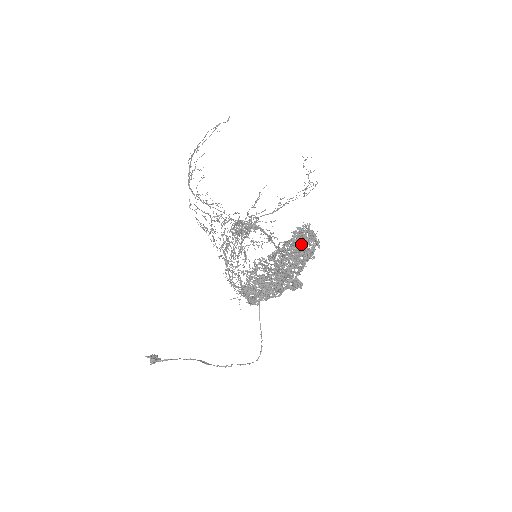
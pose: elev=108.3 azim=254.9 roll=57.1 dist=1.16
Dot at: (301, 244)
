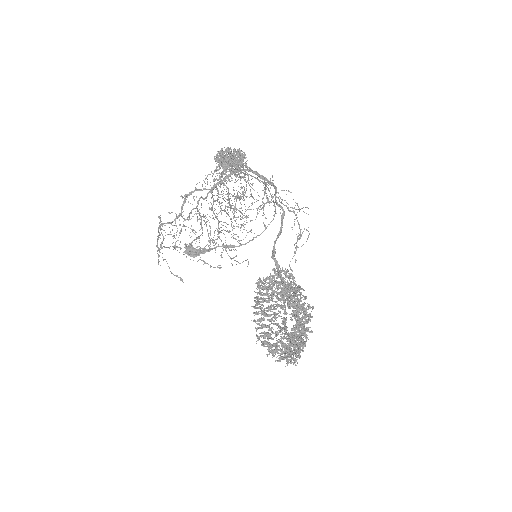
Dot at: occluded
